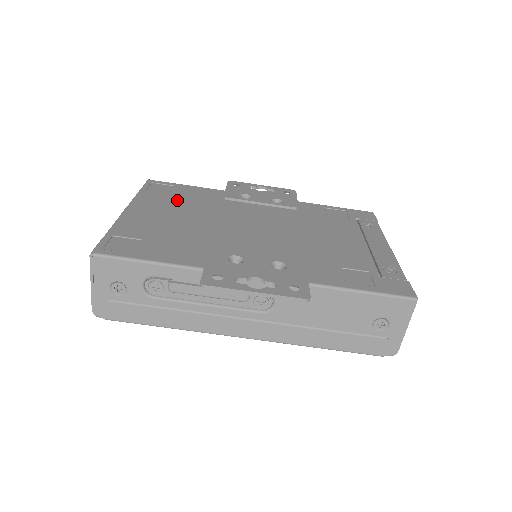
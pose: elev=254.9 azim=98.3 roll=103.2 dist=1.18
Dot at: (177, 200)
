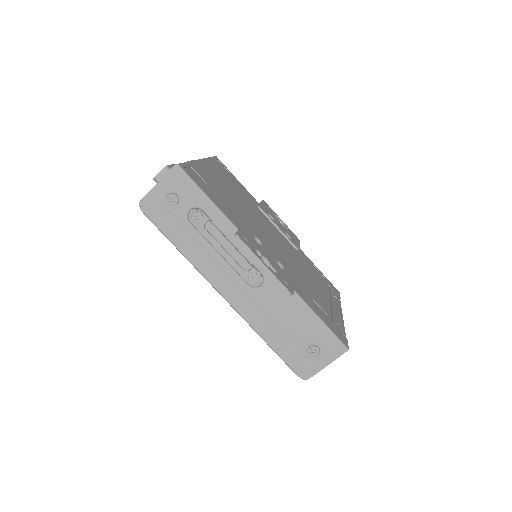
Dot at: (231, 182)
